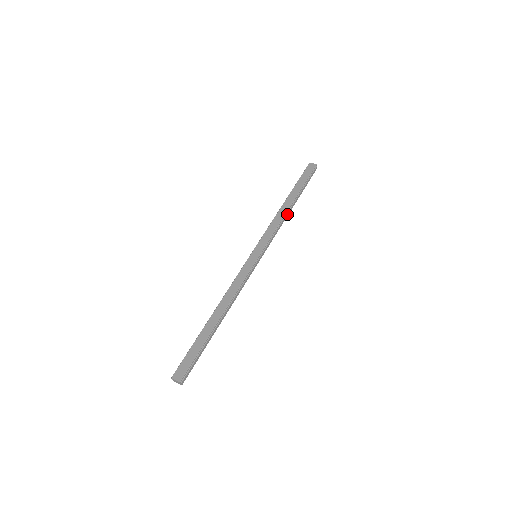
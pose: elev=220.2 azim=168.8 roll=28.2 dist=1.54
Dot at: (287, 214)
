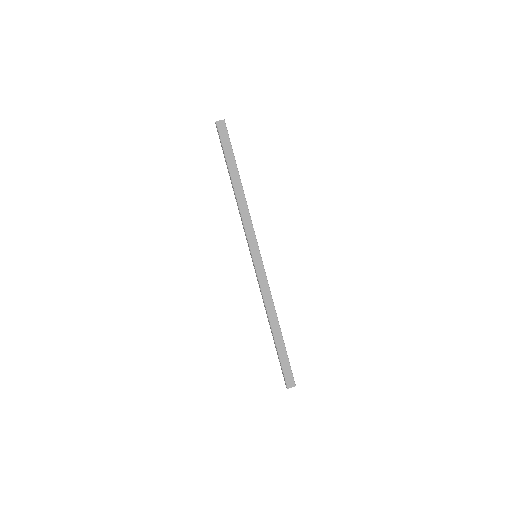
Dot at: (244, 196)
